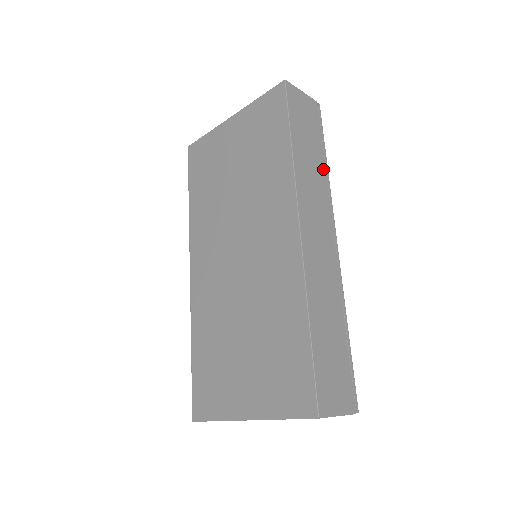
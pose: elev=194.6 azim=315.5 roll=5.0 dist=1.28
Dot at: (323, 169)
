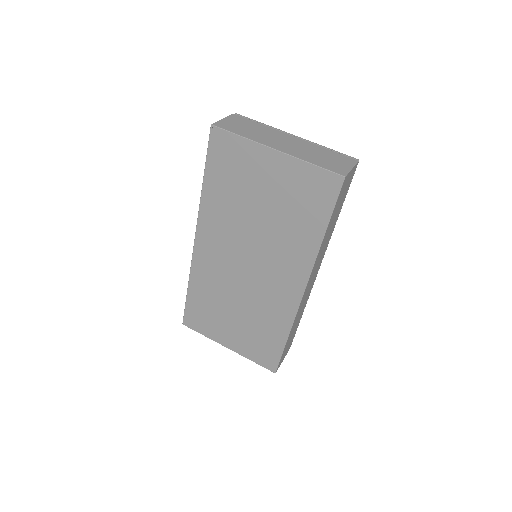
Dot at: occluded
